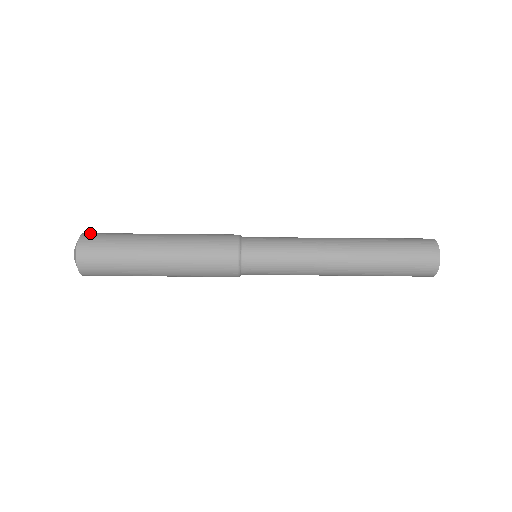
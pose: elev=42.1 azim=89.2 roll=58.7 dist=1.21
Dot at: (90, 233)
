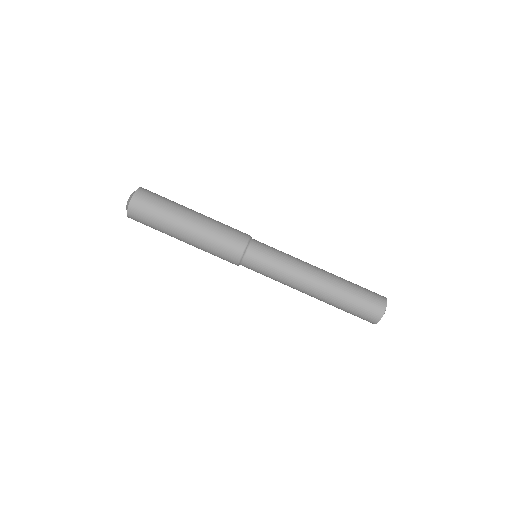
Dot at: occluded
